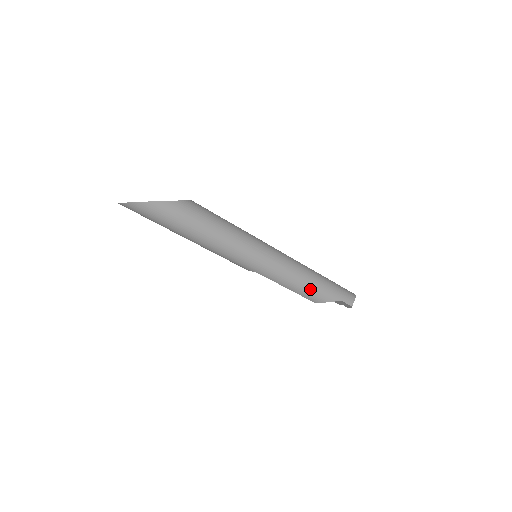
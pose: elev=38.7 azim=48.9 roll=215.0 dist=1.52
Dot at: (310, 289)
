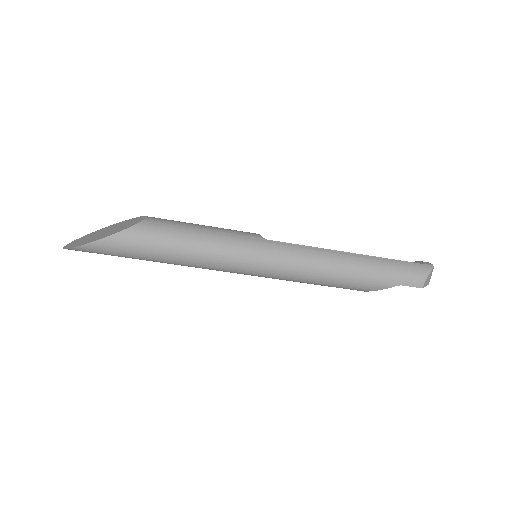
Dot at: (343, 282)
